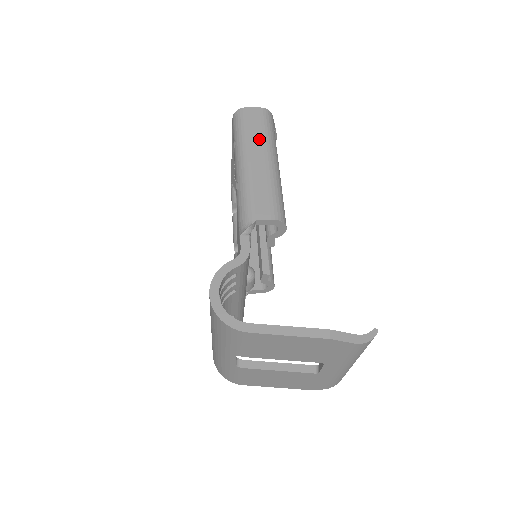
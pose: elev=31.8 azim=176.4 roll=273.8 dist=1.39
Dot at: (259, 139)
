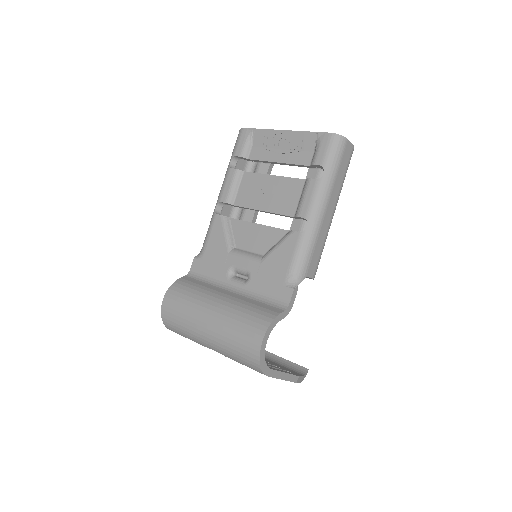
Dot at: (339, 186)
